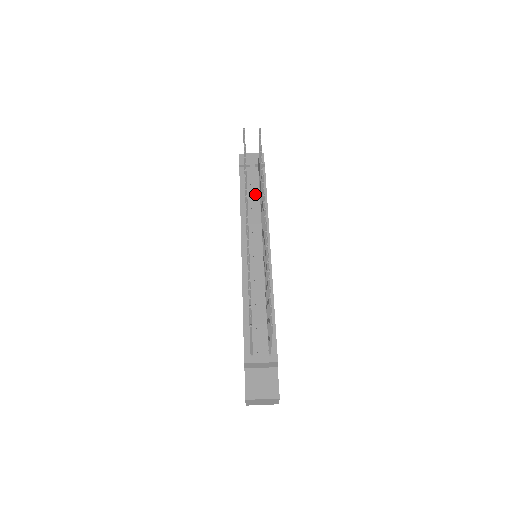
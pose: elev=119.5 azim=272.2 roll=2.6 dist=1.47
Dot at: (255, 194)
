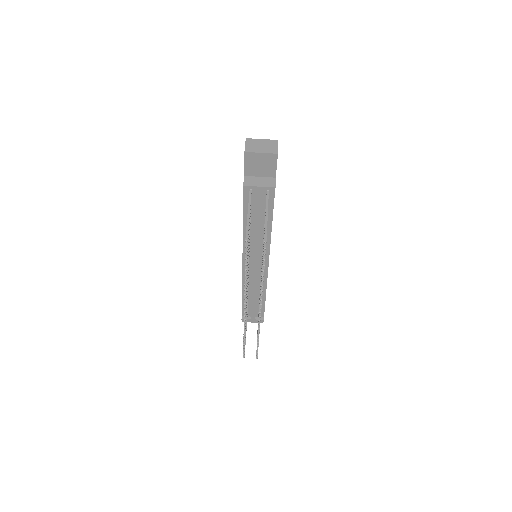
Dot at: (259, 223)
